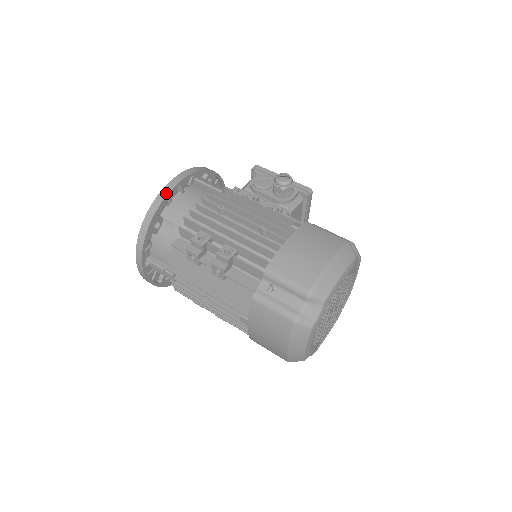
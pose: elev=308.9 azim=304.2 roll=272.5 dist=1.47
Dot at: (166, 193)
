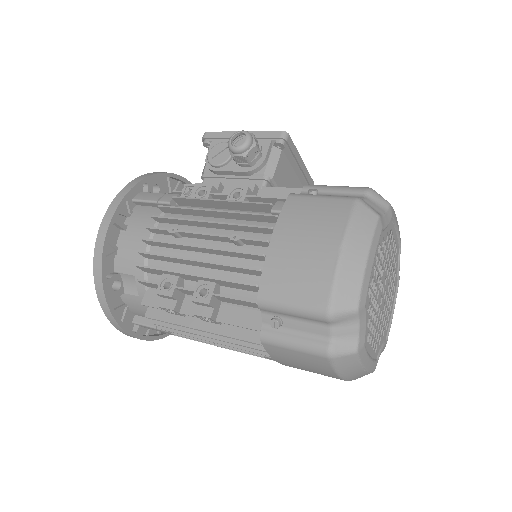
Dot at: (101, 246)
